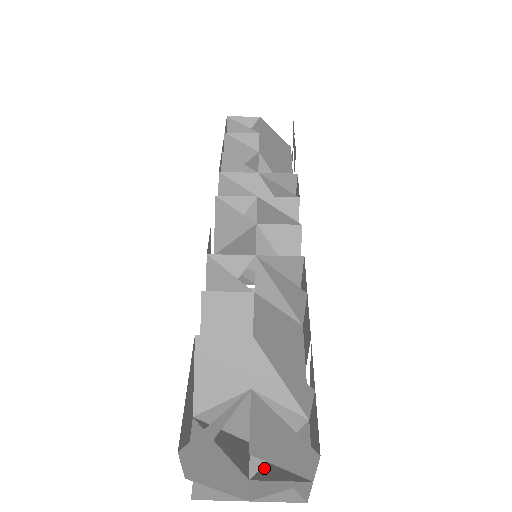
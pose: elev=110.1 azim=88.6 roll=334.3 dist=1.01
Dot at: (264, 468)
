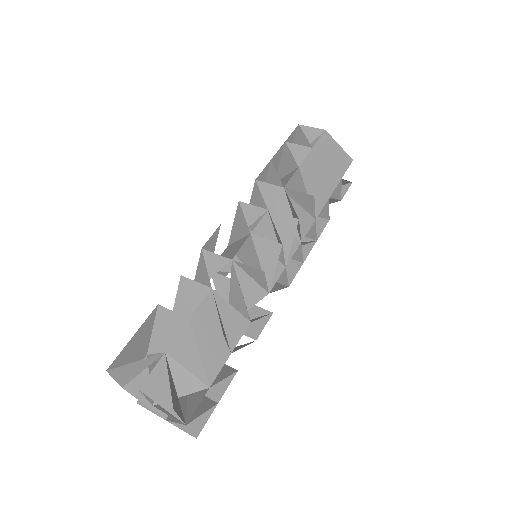
Dot at: occluded
